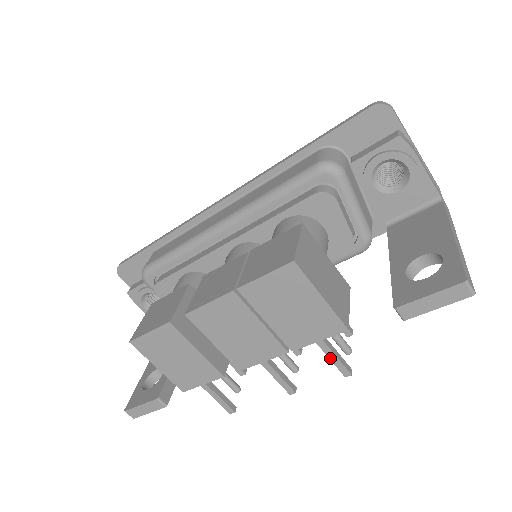
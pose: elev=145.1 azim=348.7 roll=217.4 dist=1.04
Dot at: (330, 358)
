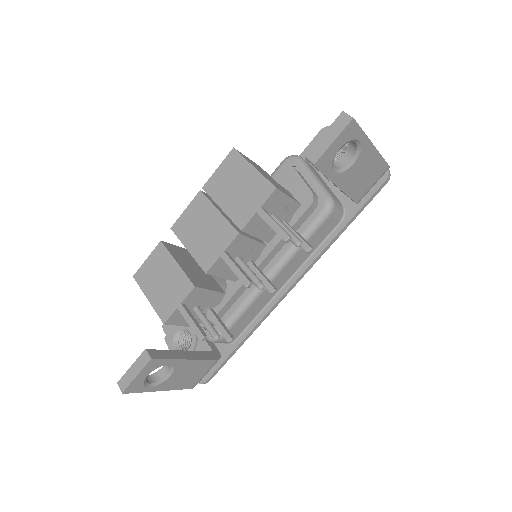
Dot at: (269, 224)
